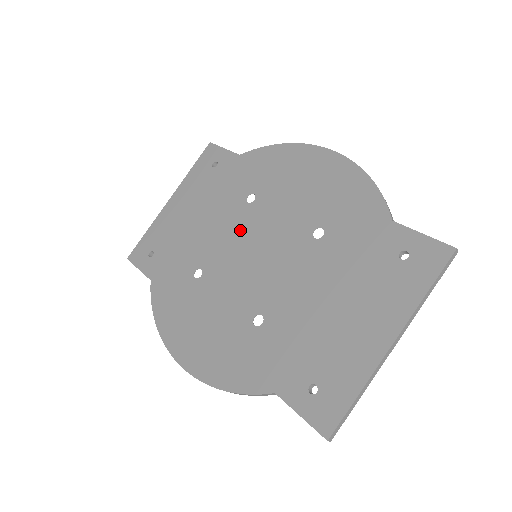
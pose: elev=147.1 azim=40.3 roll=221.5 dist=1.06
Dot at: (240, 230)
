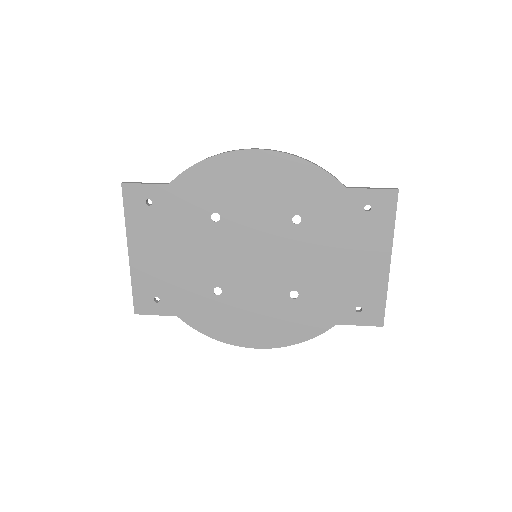
Dot at: (227, 246)
